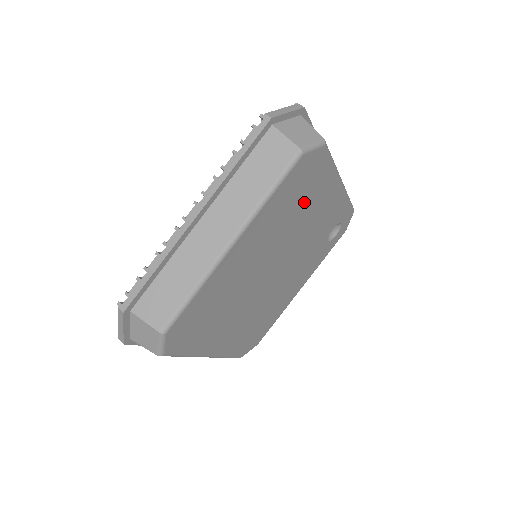
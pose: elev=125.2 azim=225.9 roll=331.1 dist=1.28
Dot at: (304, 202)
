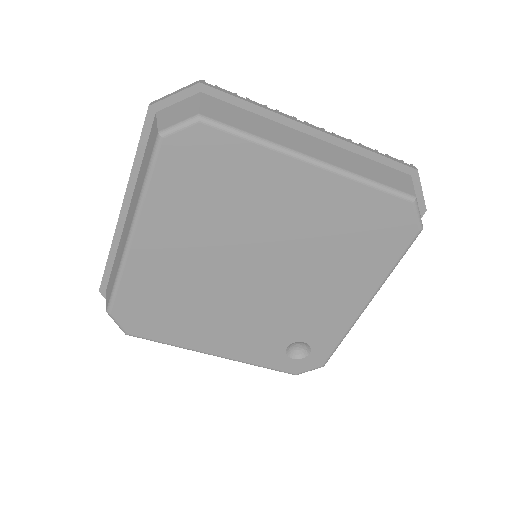
Dot at: (352, 252)
